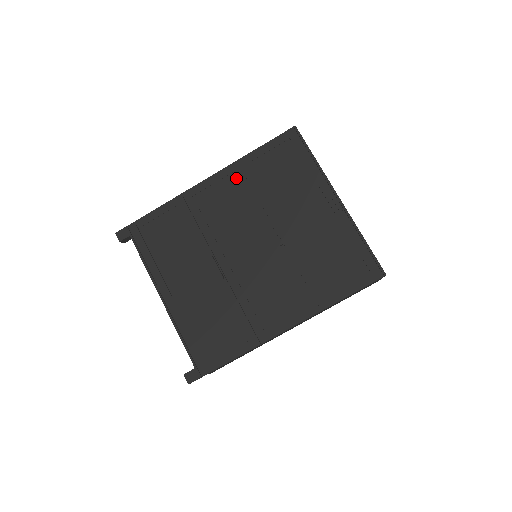
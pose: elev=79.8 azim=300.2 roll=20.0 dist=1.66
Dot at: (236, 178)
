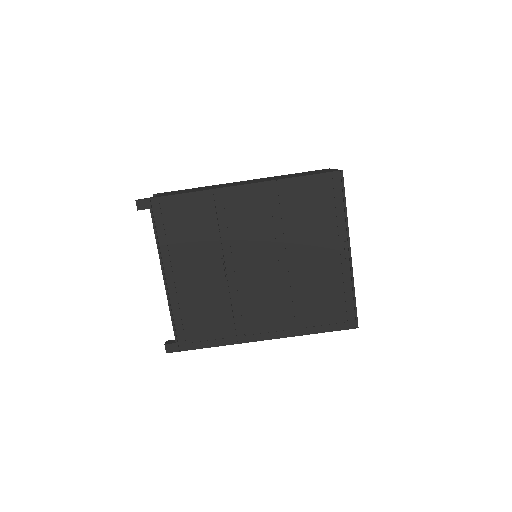
Dot at: (269, 196)
